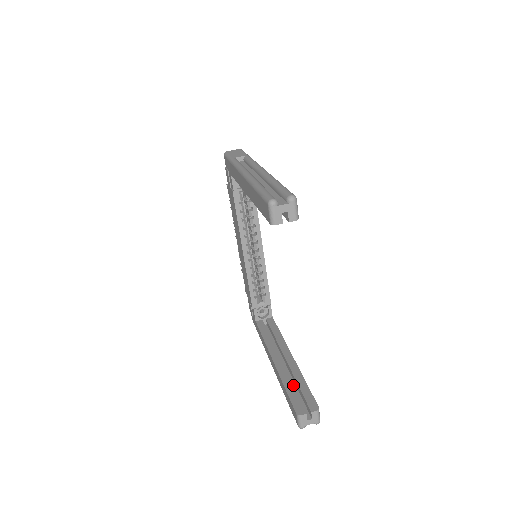
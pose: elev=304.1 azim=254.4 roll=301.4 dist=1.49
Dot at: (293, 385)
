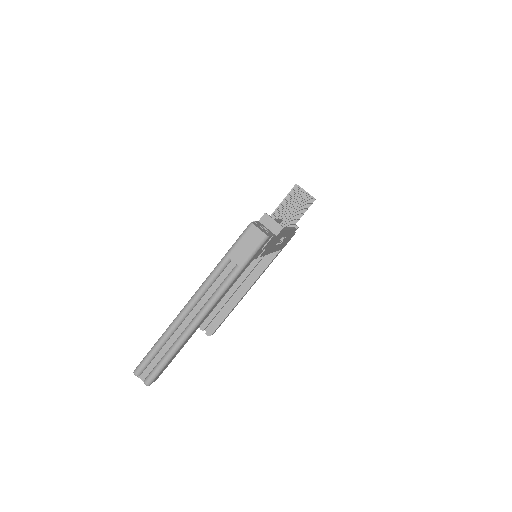
Dot at: (225, 306)
